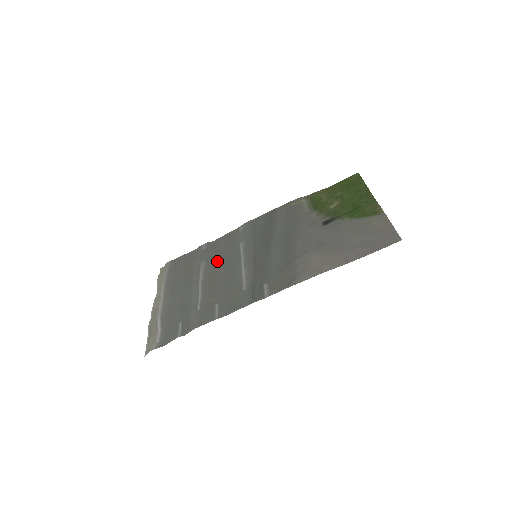
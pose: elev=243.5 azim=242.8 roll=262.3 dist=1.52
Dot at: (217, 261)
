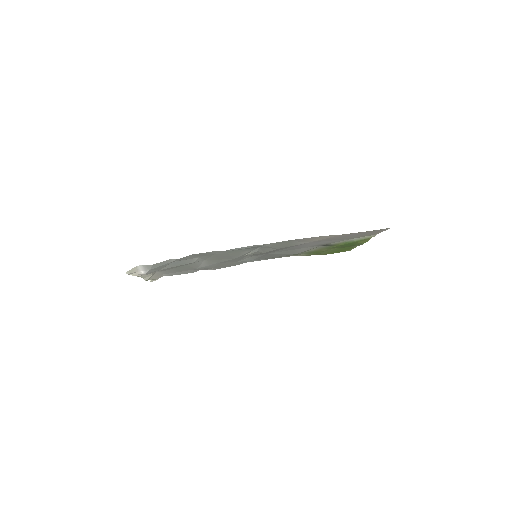
Dot at: (216, 264)
